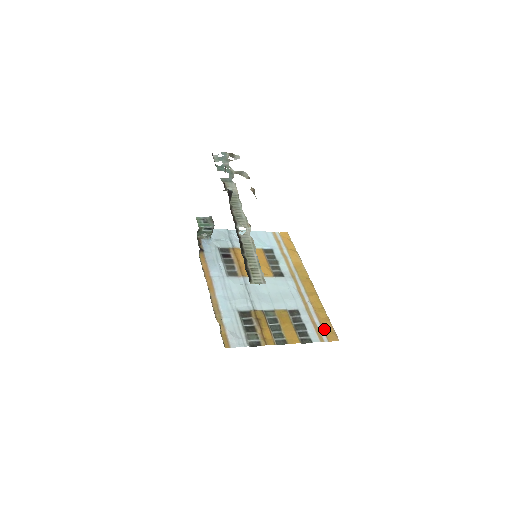
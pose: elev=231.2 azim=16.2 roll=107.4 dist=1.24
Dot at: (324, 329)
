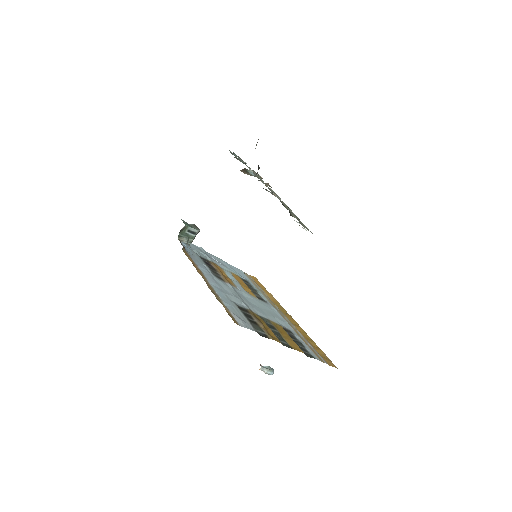
Dot at: (320, 354)
